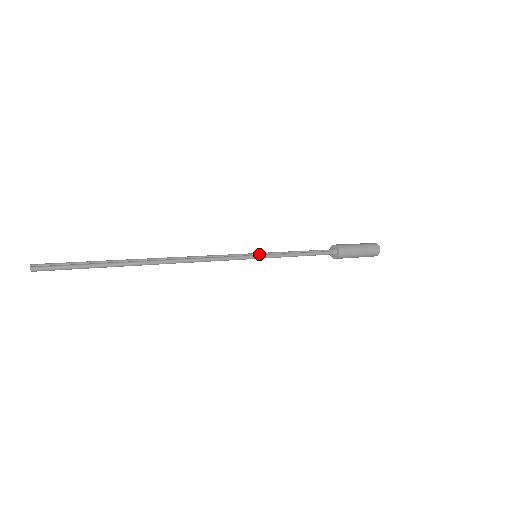
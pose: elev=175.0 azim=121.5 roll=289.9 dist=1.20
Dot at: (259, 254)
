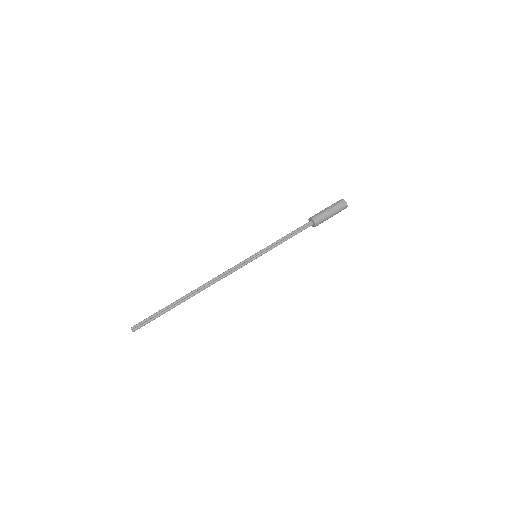
Dot at: (258, 254)
